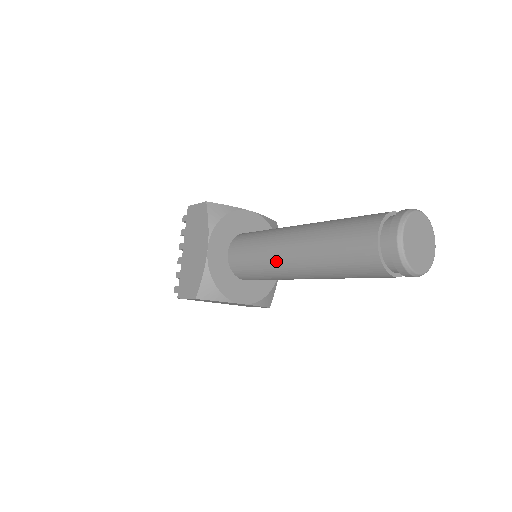
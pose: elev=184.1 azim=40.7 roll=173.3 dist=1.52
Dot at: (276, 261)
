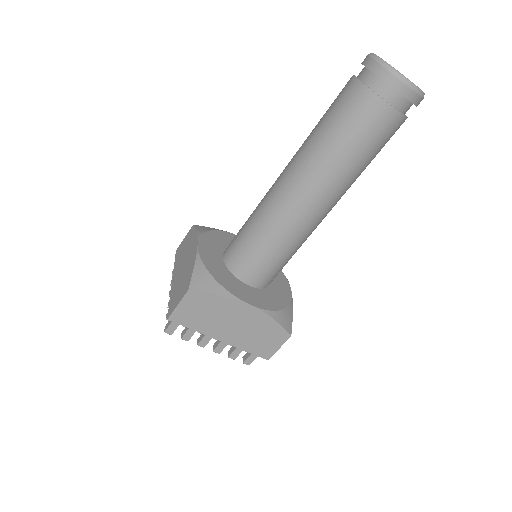
Dot at: (272, 203)
